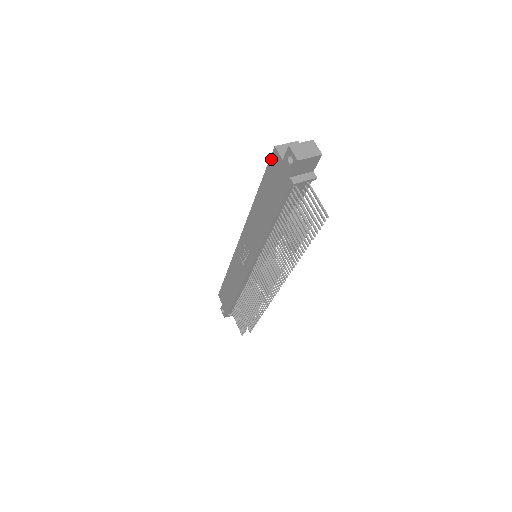
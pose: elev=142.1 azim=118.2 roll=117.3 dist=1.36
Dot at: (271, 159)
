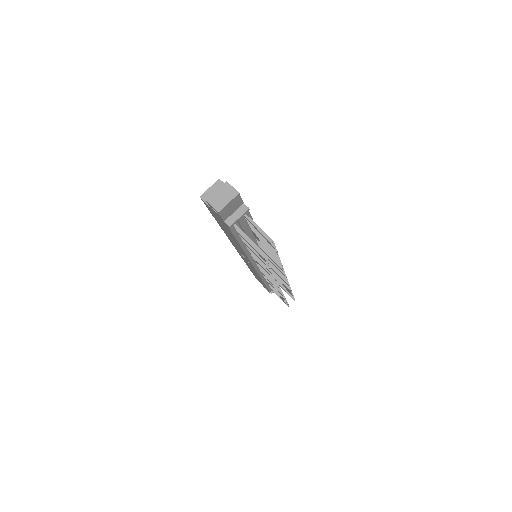
Dot at: occluded
